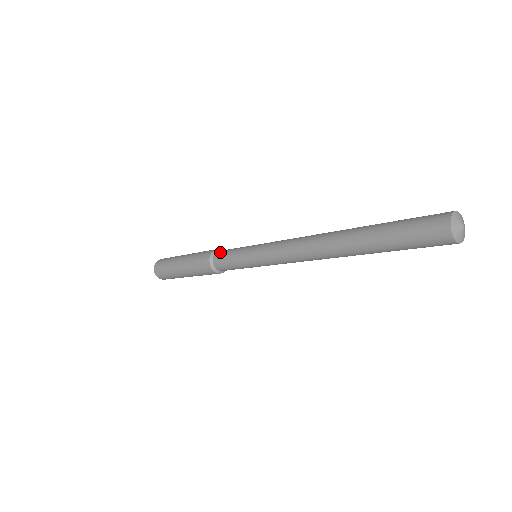
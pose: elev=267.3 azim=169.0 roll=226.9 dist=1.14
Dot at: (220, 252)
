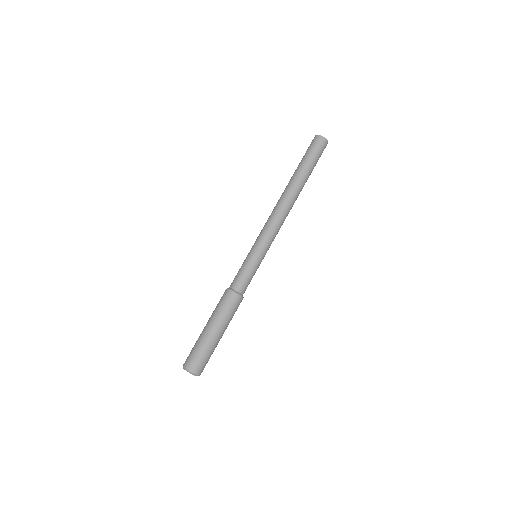
Dot at: (232, 282)
